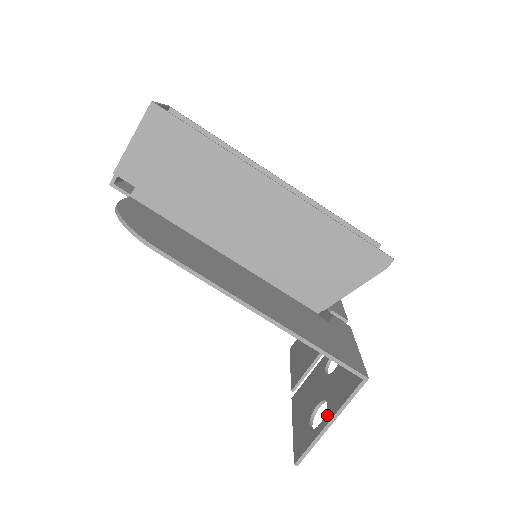
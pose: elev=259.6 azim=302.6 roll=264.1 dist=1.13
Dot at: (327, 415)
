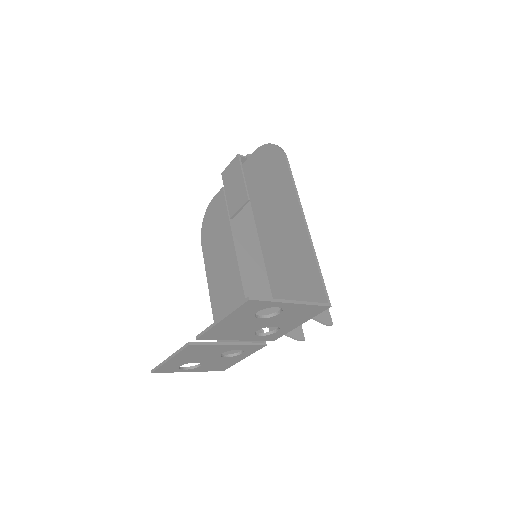
Dot at: occluded
